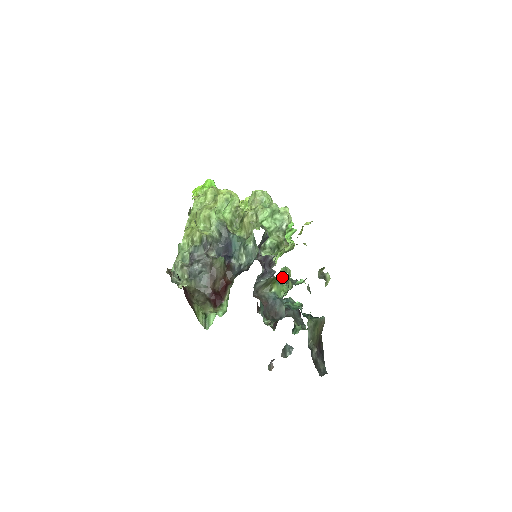
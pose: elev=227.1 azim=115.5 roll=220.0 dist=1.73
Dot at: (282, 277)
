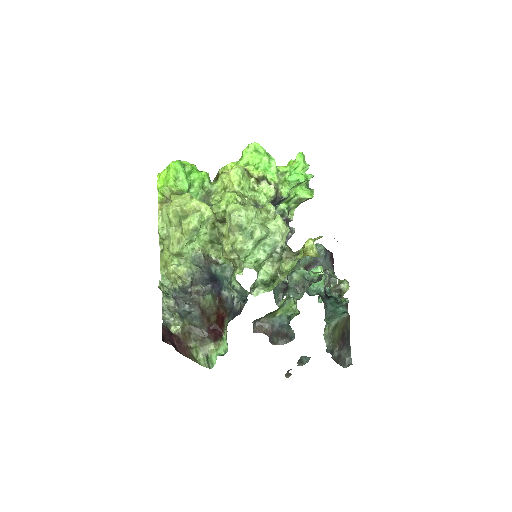
Dot at: (292, 275)
